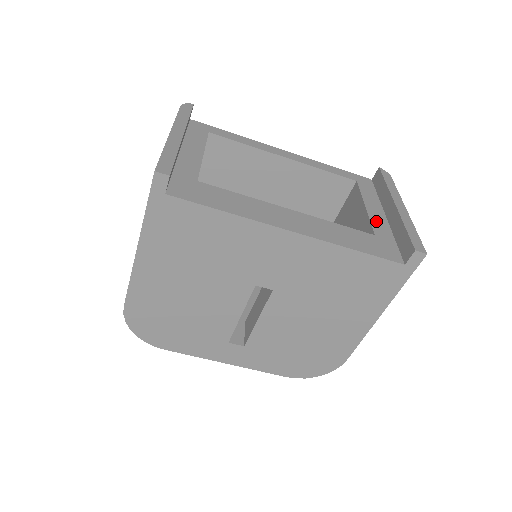
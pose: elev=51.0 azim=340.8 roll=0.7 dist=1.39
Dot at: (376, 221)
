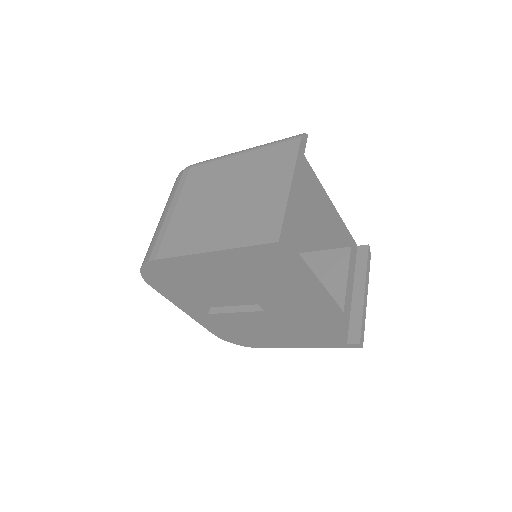
Dot at: (348, 296)
